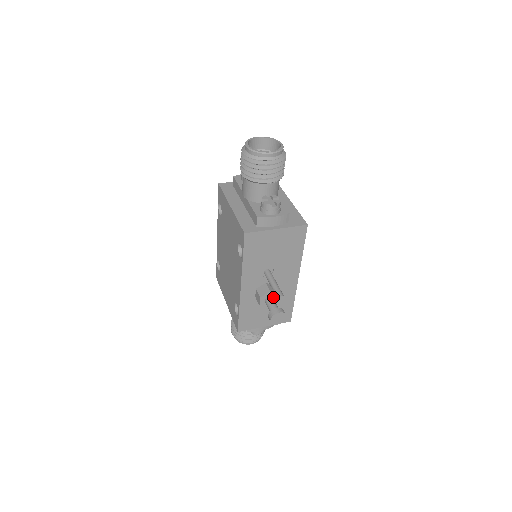
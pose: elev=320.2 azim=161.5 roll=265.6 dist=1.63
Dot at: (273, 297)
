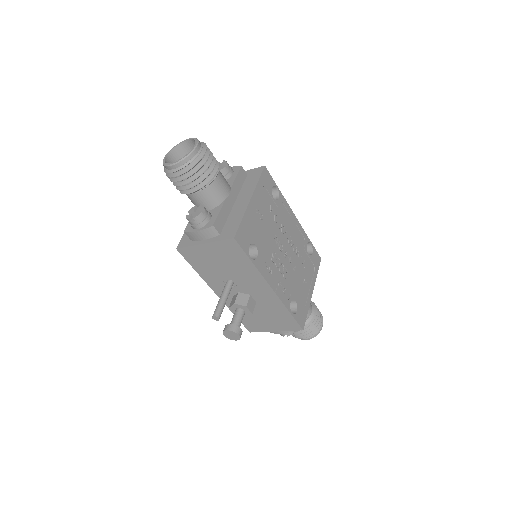
Dot at: (243, 309)
